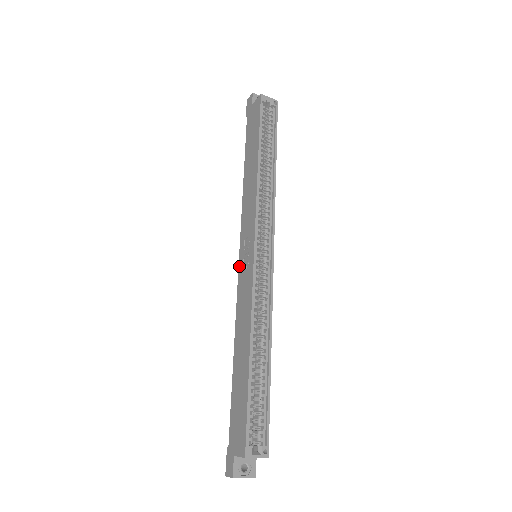
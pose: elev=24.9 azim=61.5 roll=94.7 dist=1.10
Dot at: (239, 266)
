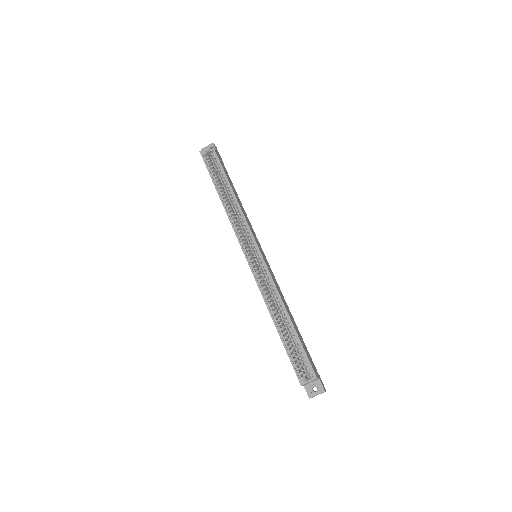
Dot at: occluded
